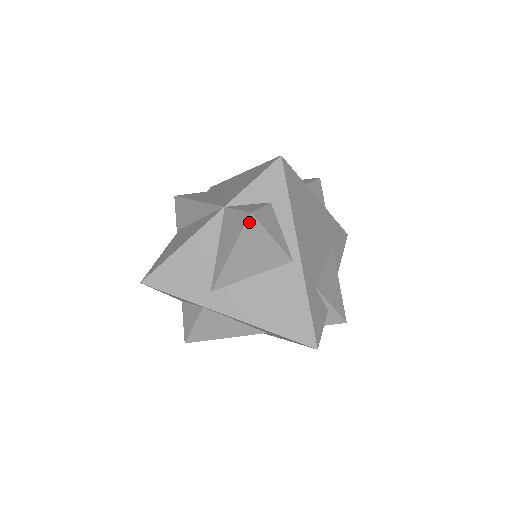
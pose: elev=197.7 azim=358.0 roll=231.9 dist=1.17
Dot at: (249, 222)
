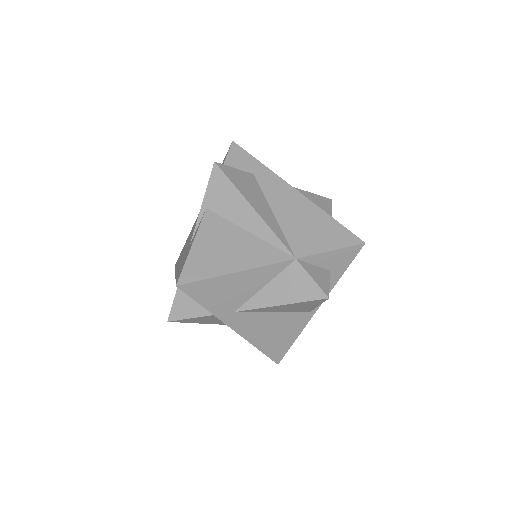
Dot at: (320, 300)
